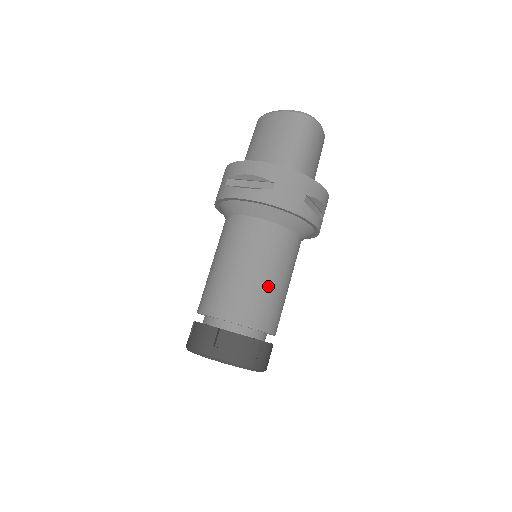
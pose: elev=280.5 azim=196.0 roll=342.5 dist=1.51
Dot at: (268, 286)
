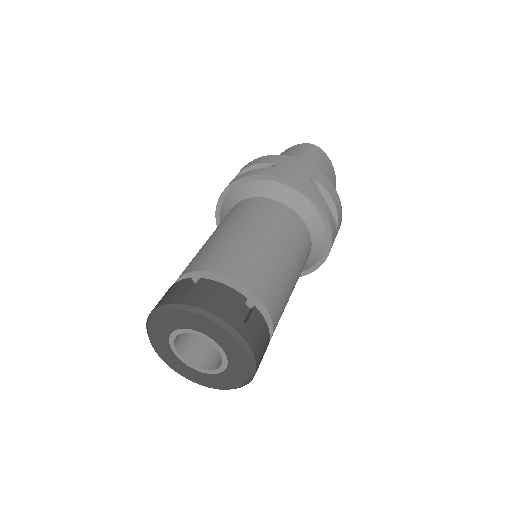
Dot at: (263, 248)
